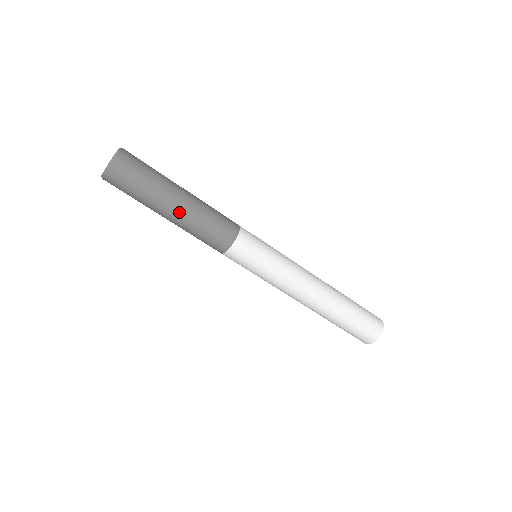
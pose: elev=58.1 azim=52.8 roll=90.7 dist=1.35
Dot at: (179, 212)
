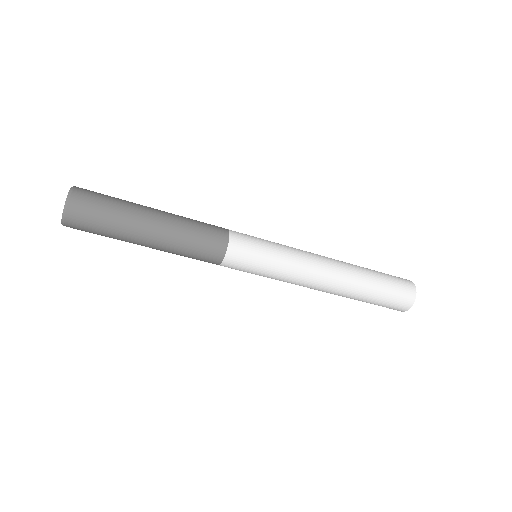
Dot at: (155, 244)
